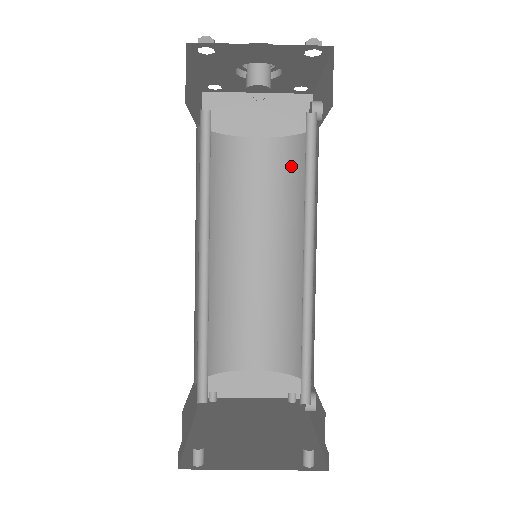
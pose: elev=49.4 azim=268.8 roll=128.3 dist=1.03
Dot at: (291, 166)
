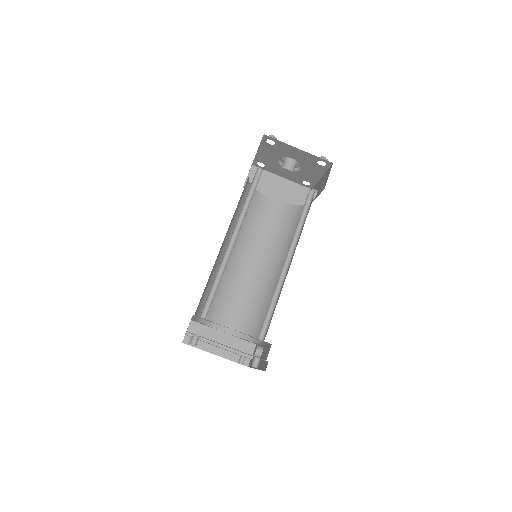
Dot at: (288, 221)
